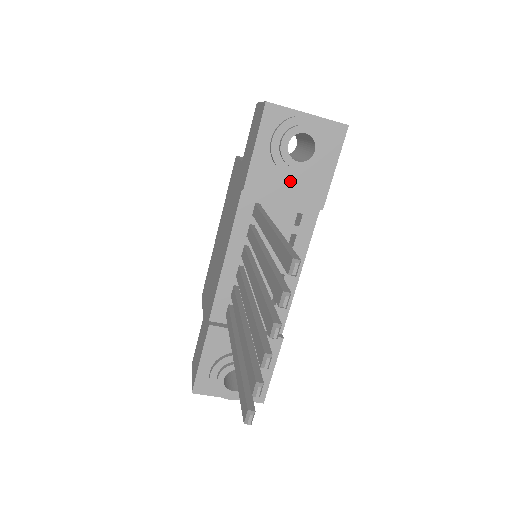
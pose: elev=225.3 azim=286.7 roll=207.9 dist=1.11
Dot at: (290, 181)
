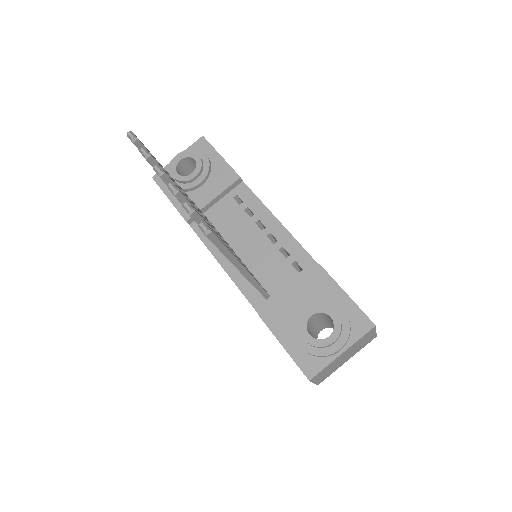
Dot at: (205, 188)
